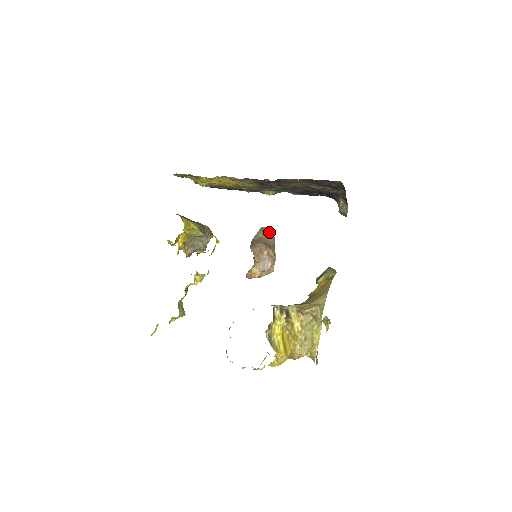
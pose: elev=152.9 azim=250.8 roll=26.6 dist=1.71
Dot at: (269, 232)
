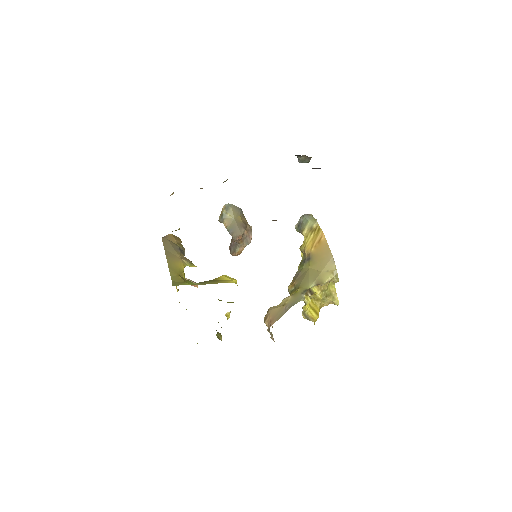
Dot at: (234, 207)
